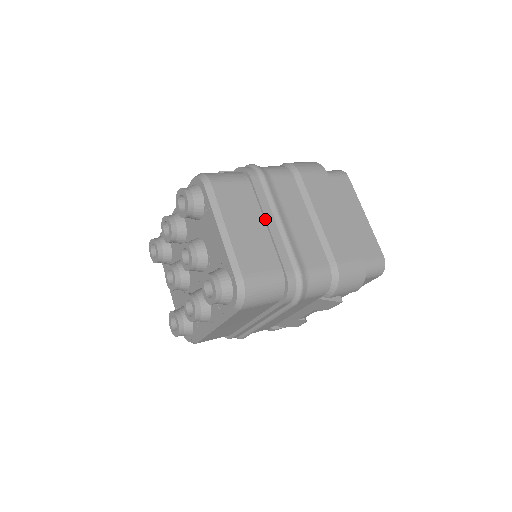
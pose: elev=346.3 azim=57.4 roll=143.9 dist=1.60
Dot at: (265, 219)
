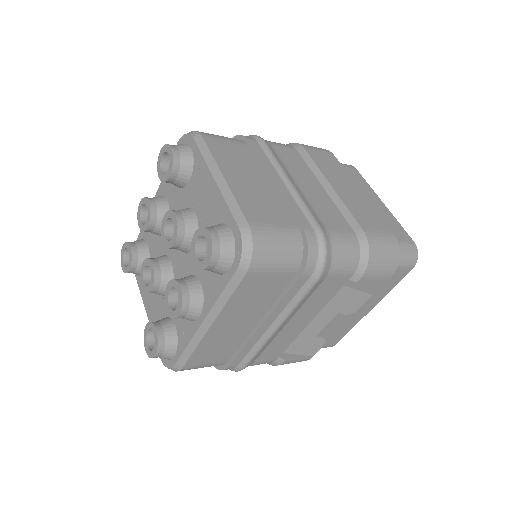
Dot at: (270, 177)
